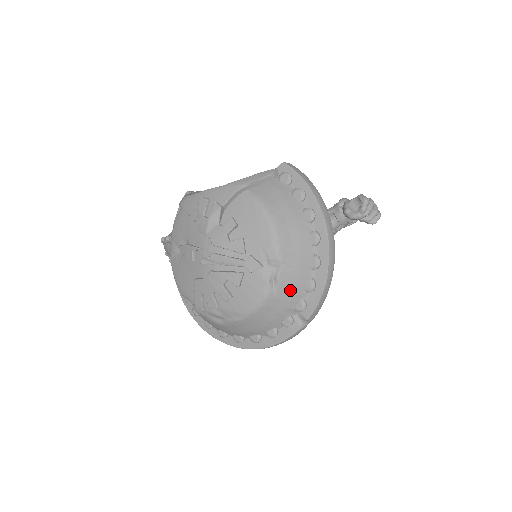
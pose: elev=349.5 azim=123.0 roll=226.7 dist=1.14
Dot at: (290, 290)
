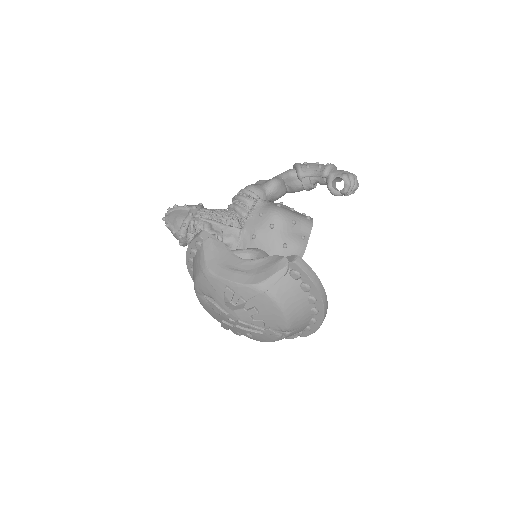
Dot at: (293, 334)
